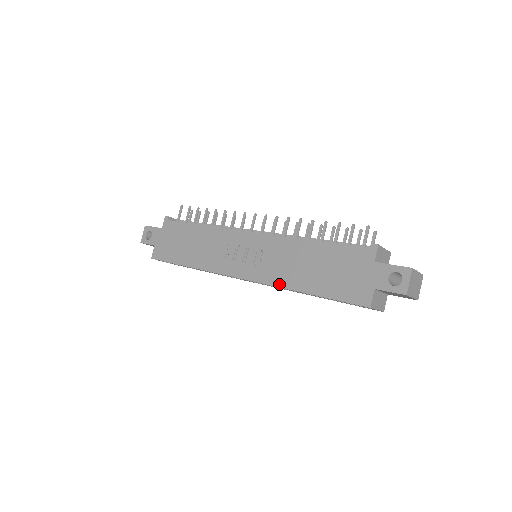
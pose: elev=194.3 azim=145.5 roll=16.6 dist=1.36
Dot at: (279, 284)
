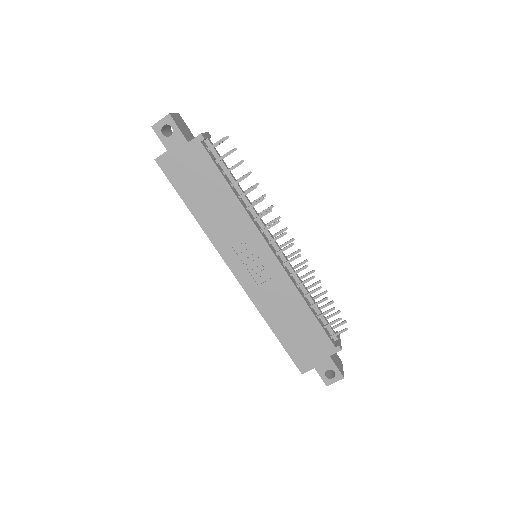
Dot at: (259, 308)
